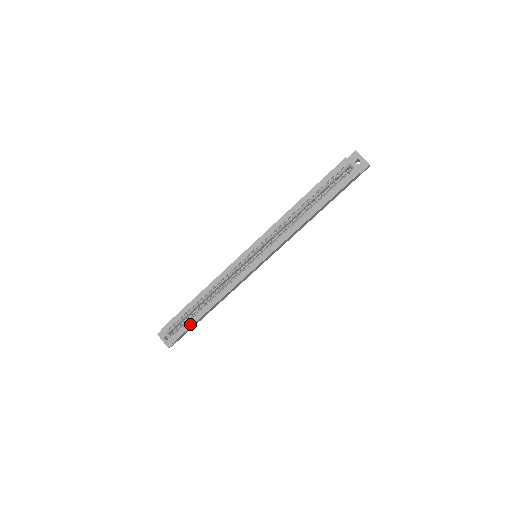
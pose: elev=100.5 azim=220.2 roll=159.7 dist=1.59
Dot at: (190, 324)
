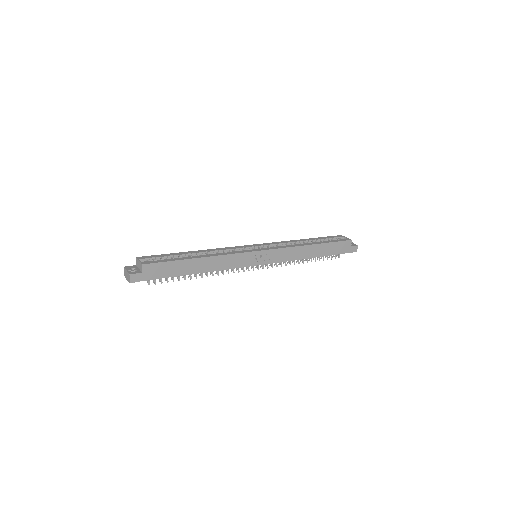
Dot at: (172, 260)
